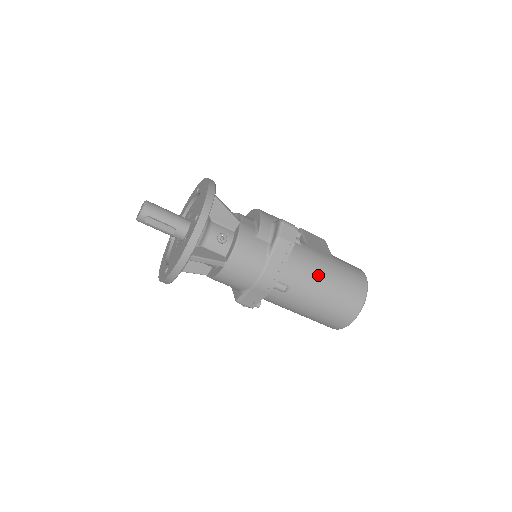
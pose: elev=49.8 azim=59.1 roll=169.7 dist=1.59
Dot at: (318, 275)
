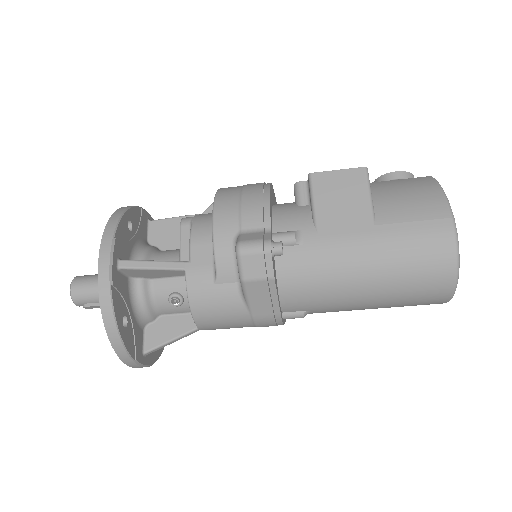
Dot at: (346, 285)
